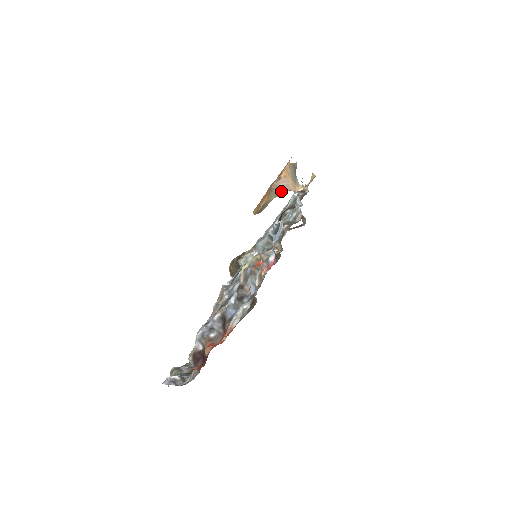
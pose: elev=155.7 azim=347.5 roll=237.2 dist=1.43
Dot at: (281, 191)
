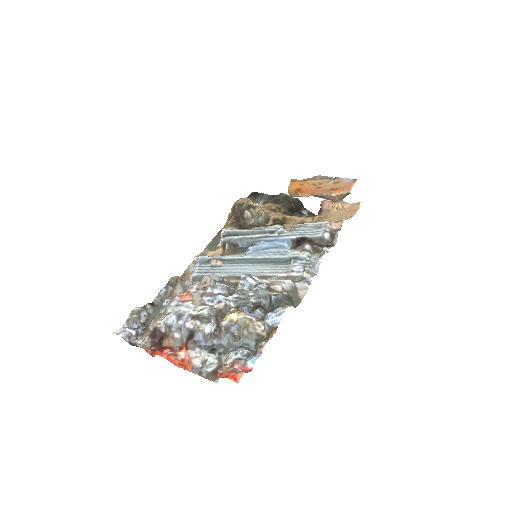
Dot at: (323, 197)
